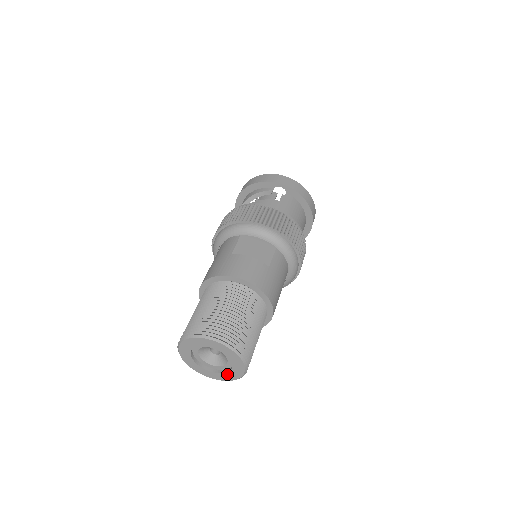
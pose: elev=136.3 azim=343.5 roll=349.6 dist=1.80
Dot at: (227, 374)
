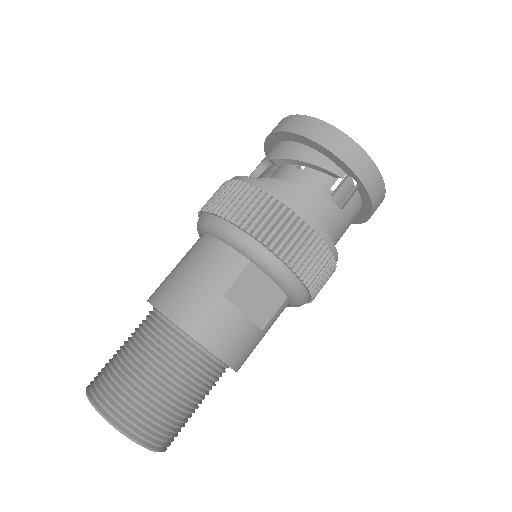
Dot at: occluded
